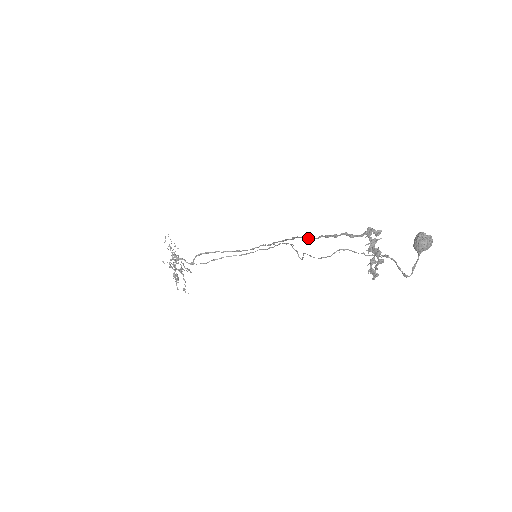
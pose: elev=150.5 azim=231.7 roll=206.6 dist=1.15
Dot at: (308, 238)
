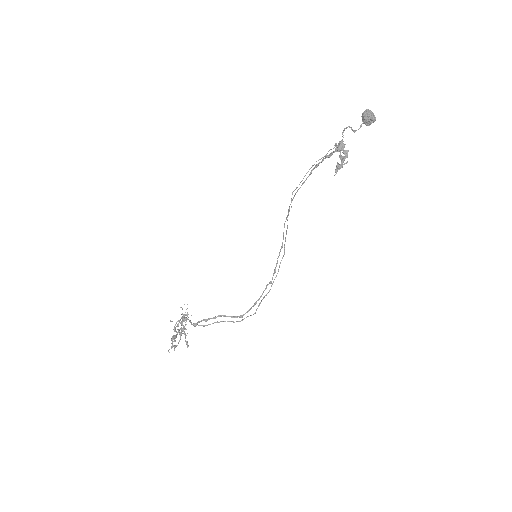
Dot at: occluded
